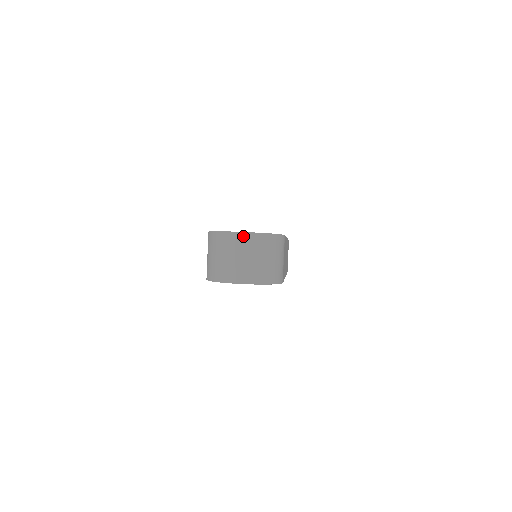
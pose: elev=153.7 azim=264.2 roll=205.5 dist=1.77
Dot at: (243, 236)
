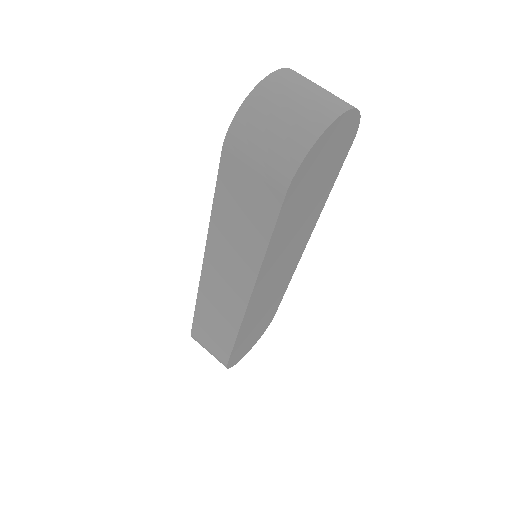
Dot at: (281, 73)
